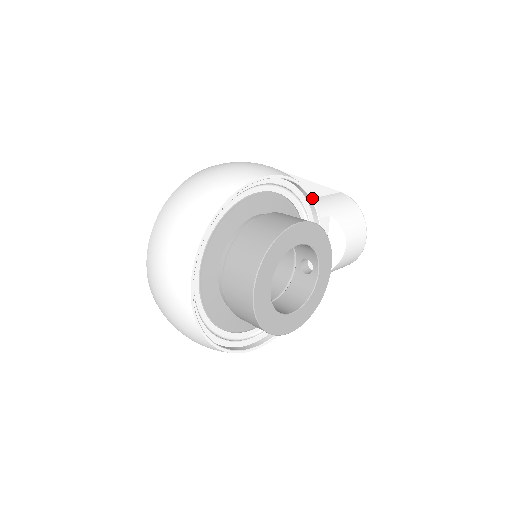
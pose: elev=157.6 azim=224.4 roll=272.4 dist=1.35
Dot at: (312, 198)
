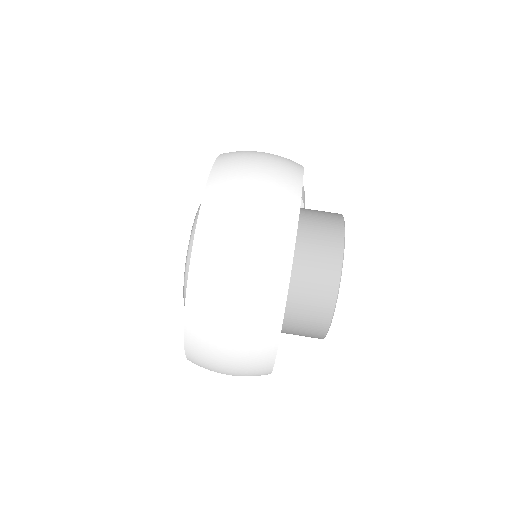
Dot at: occluded
